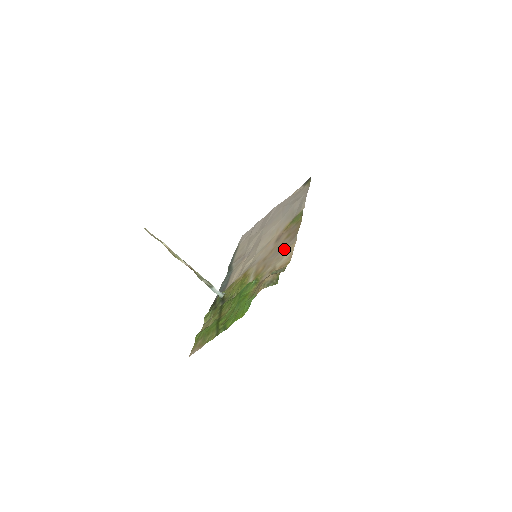
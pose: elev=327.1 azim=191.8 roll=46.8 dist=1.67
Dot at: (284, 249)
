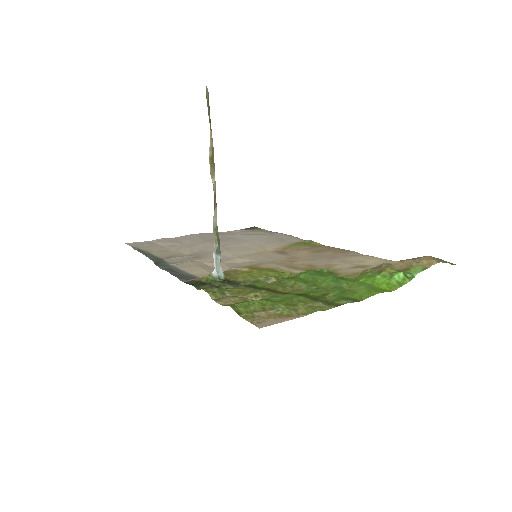
Dot at: (345, 256)
